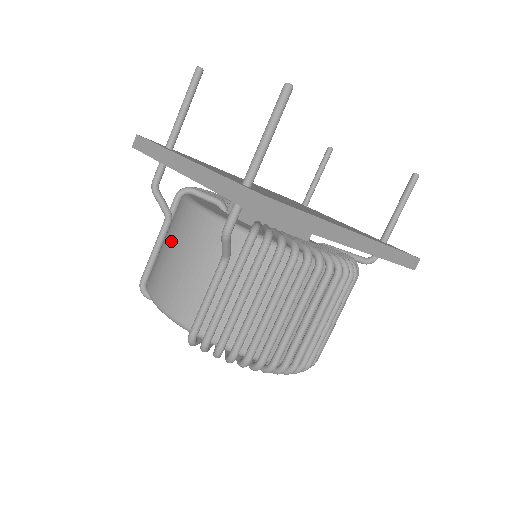
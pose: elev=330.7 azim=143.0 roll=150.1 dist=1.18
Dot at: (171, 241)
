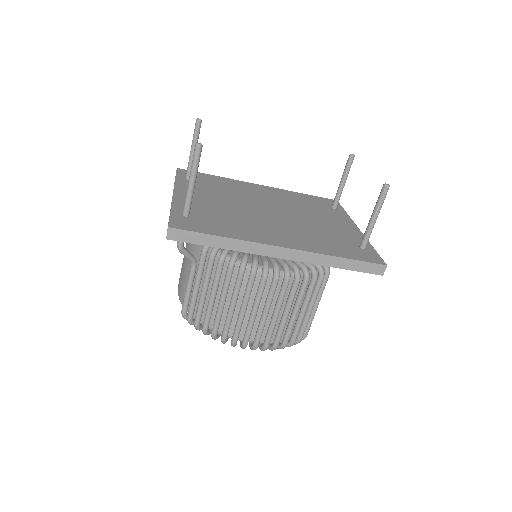
Dot at: occluded
